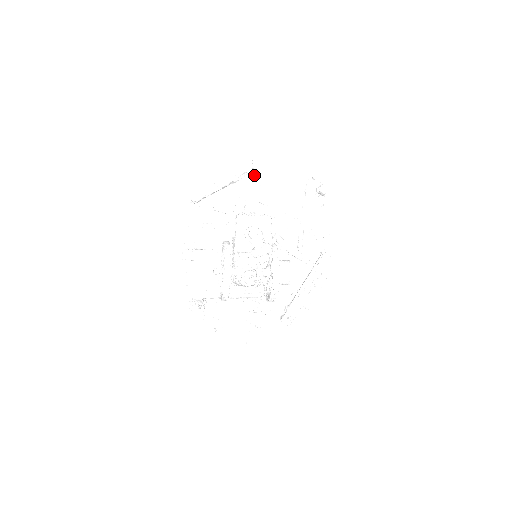
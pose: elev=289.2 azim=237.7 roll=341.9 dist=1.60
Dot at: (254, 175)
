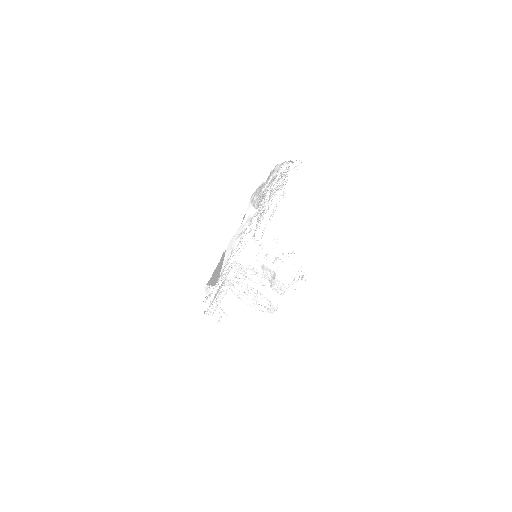
Dot at: occluded
